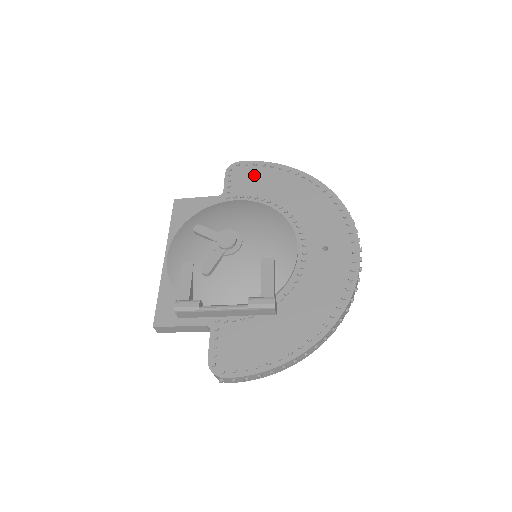
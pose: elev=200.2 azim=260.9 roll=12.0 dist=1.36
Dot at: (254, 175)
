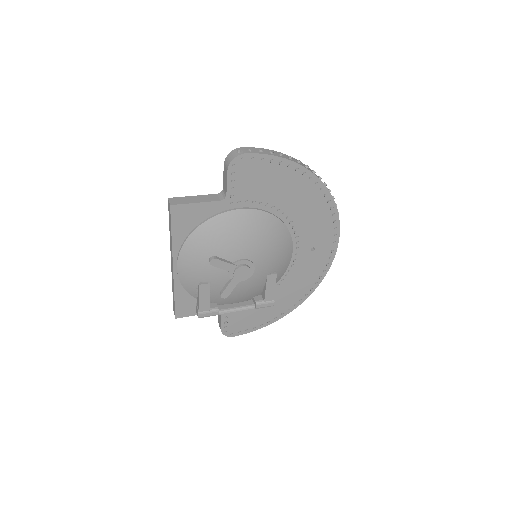
Dot at: (260, 175)
